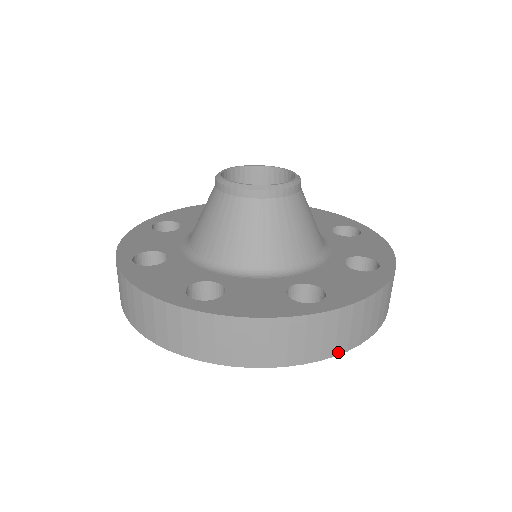
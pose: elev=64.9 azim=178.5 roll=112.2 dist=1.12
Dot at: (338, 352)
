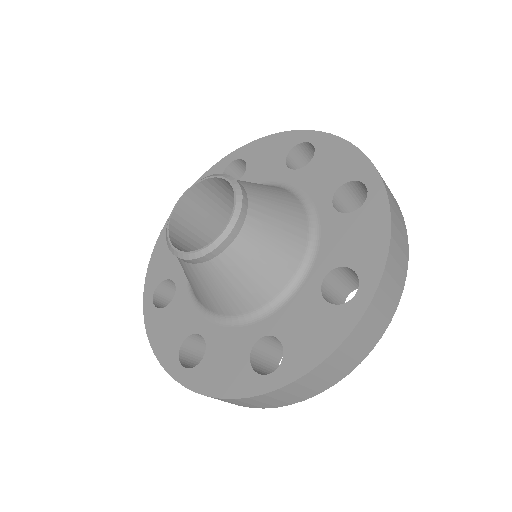
Dot at: occluded
